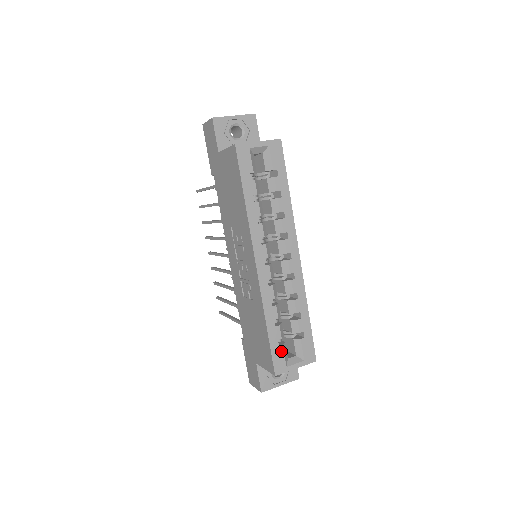
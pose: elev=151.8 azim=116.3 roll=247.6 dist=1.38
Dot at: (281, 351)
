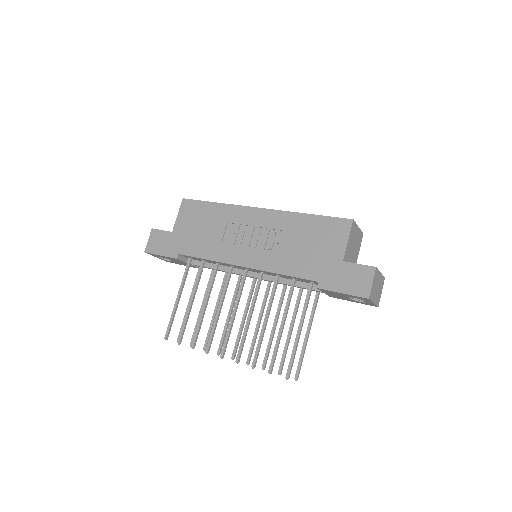
Dot at: occluded
